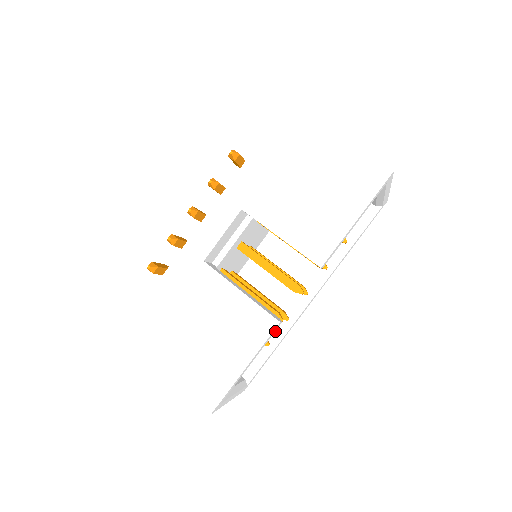
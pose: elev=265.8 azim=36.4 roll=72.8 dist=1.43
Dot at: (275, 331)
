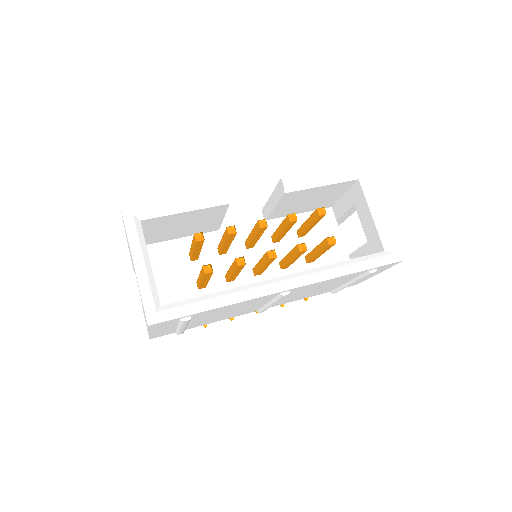
Dot at: occluded
